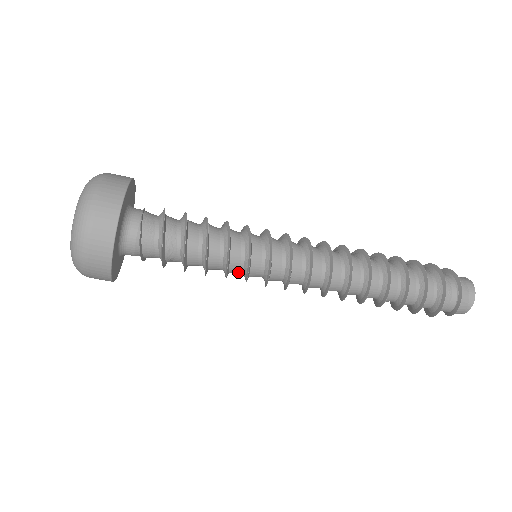
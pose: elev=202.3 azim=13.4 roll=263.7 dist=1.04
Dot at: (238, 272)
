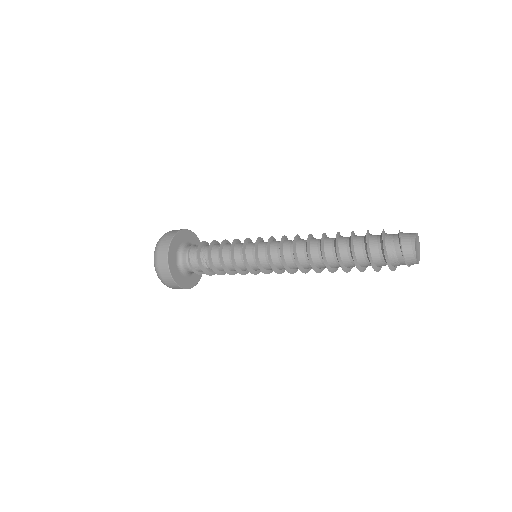
Dot at: (241, 261)
